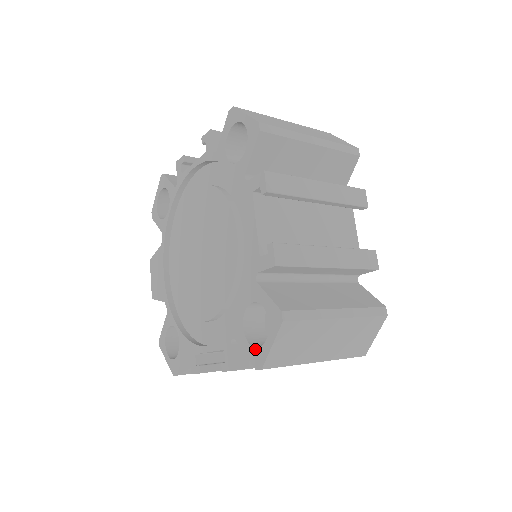
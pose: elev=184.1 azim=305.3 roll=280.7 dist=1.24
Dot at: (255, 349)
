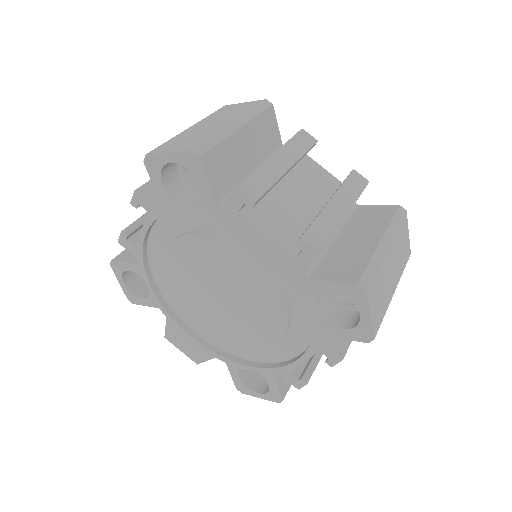
Dot at: (354, 329)
